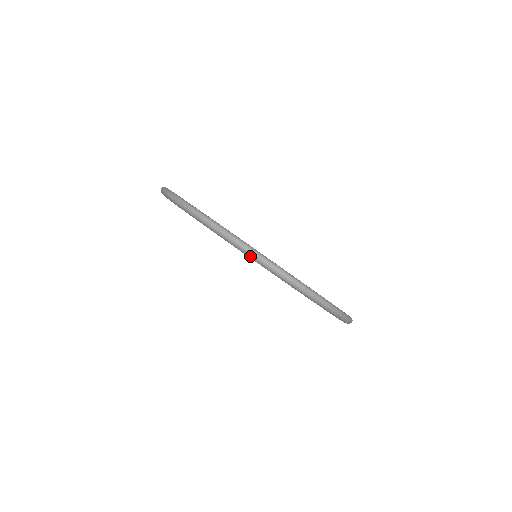
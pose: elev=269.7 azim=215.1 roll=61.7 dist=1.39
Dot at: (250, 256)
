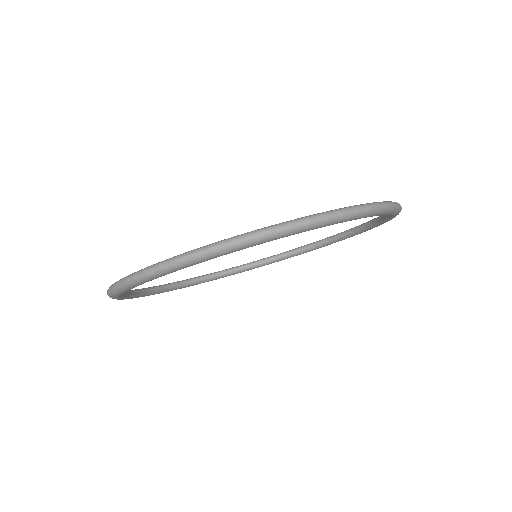
Dot at: (284, 234)
